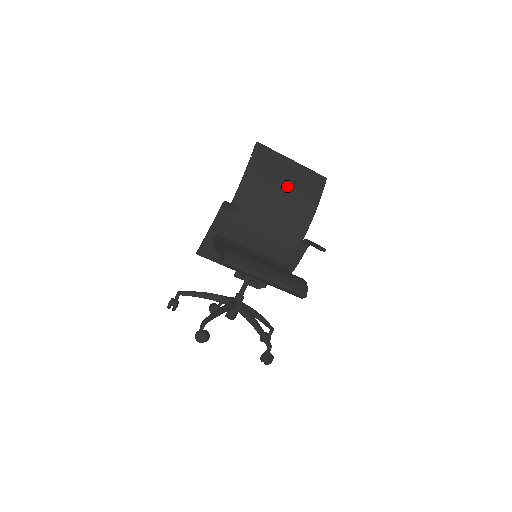
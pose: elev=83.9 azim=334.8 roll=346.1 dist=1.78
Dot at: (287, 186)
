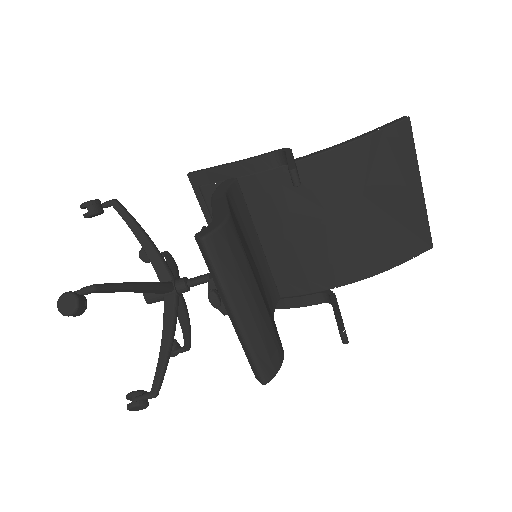
Dot at: (382, 210)
